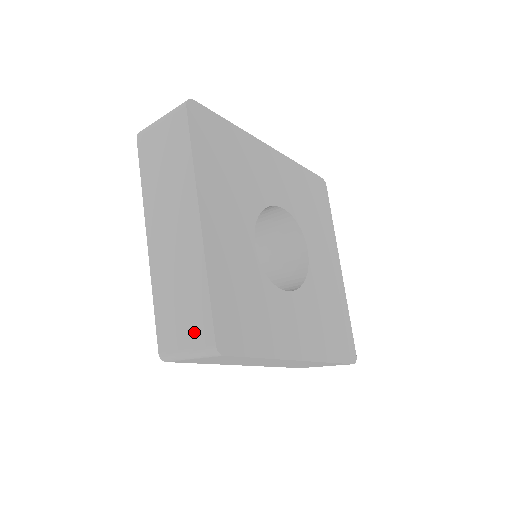
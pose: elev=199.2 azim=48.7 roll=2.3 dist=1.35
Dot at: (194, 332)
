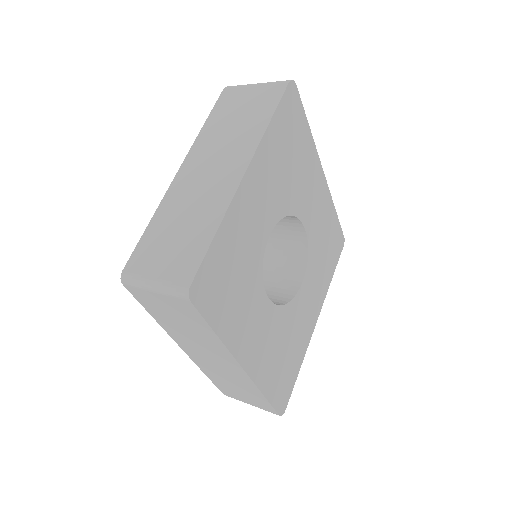
Dot at: (175, 265)
